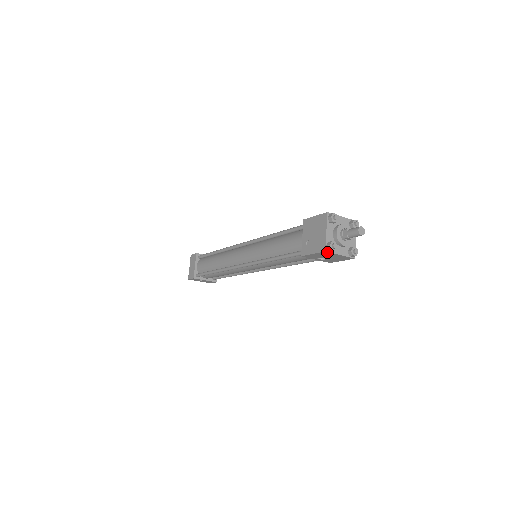
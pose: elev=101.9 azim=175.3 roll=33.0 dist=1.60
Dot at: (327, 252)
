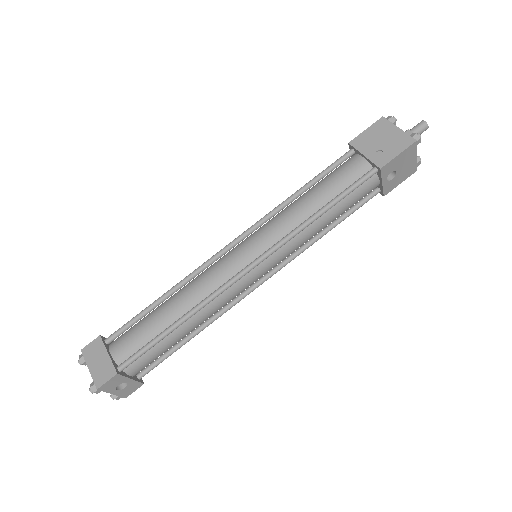
Dot at: (415, 145)
